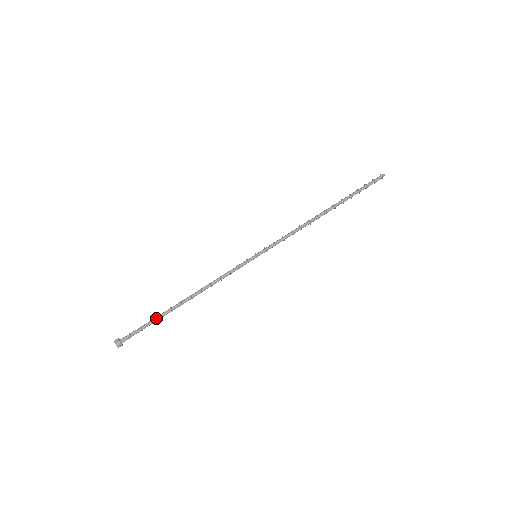
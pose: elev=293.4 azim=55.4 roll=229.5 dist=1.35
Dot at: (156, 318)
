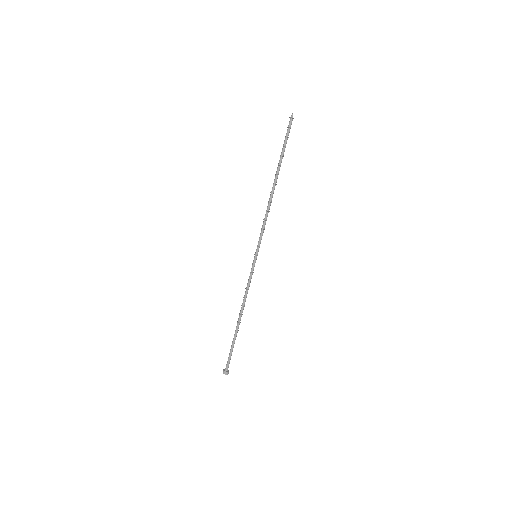
Dot at: (234, 343)
